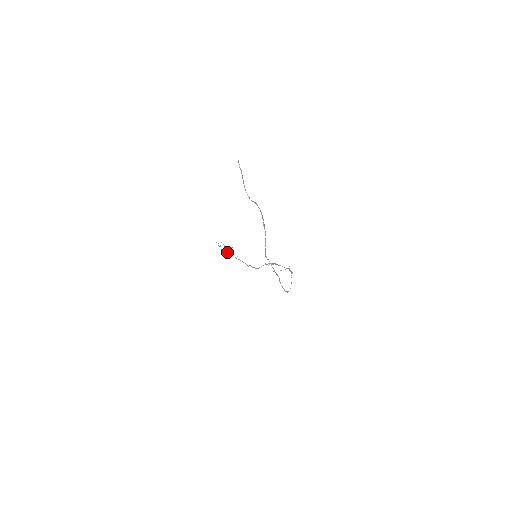
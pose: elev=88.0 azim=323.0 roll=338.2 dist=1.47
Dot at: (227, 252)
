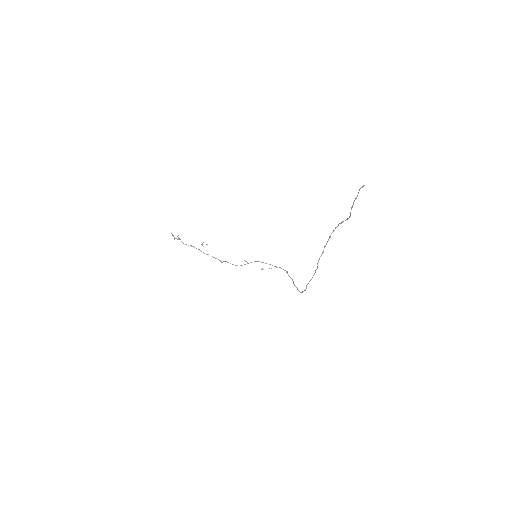
Dot at: occluded
